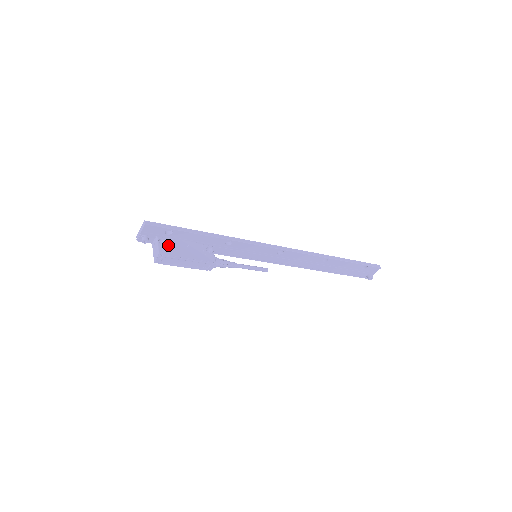
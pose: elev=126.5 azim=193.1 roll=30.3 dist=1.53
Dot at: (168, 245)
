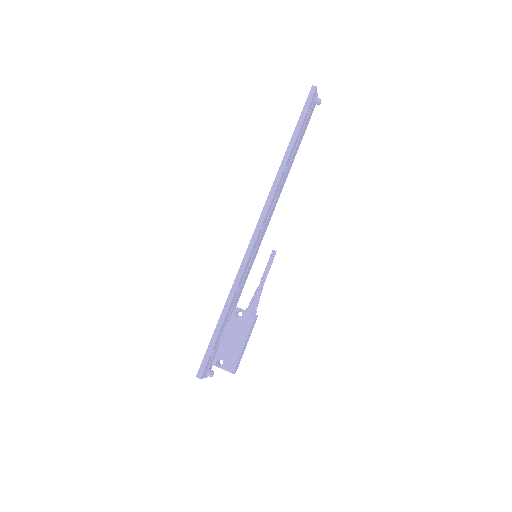
Dot at: (224, 358)
